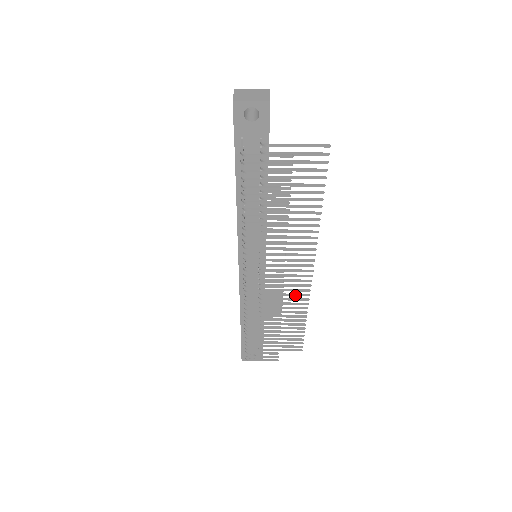
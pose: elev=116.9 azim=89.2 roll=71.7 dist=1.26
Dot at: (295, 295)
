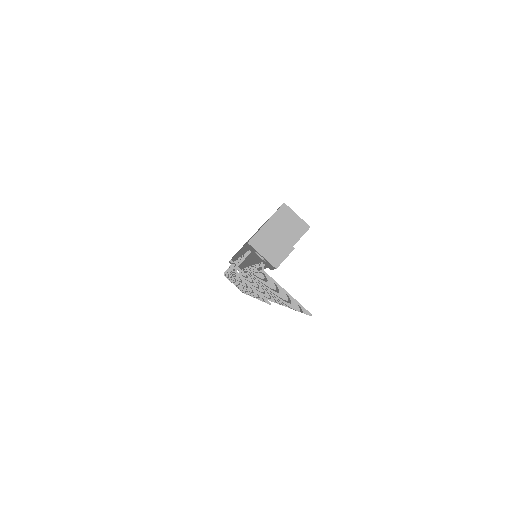
Dot at: occluded
